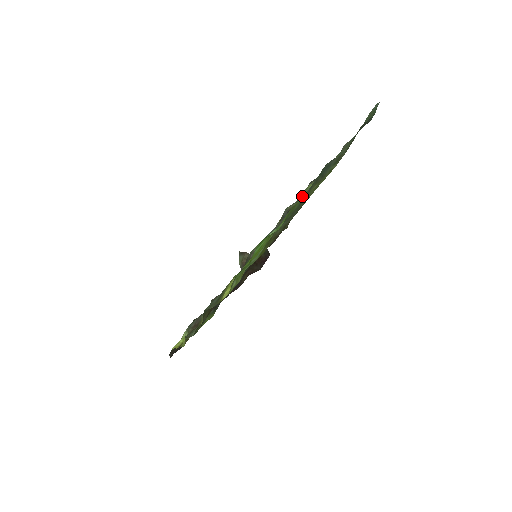
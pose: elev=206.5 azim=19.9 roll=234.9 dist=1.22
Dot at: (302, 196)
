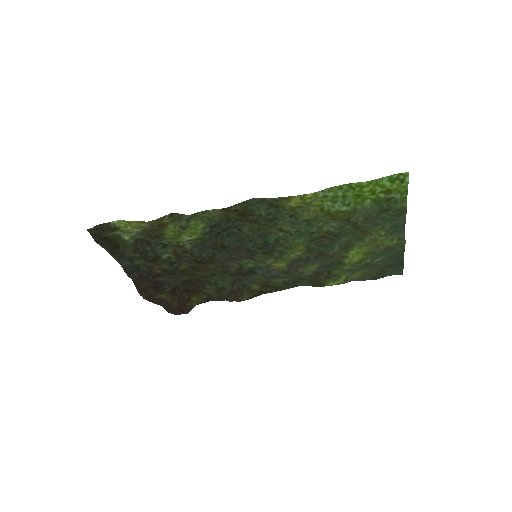
Dot at: (356, 240)
